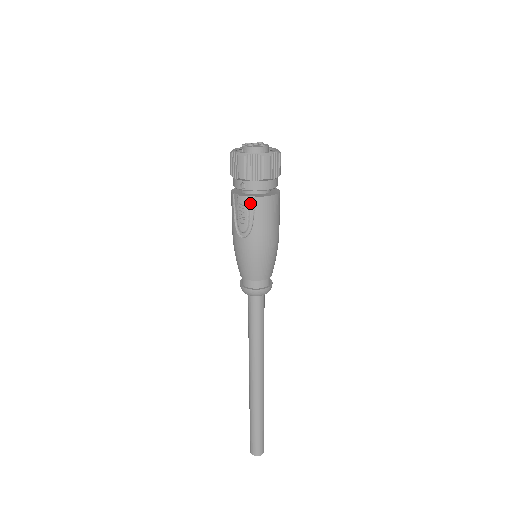
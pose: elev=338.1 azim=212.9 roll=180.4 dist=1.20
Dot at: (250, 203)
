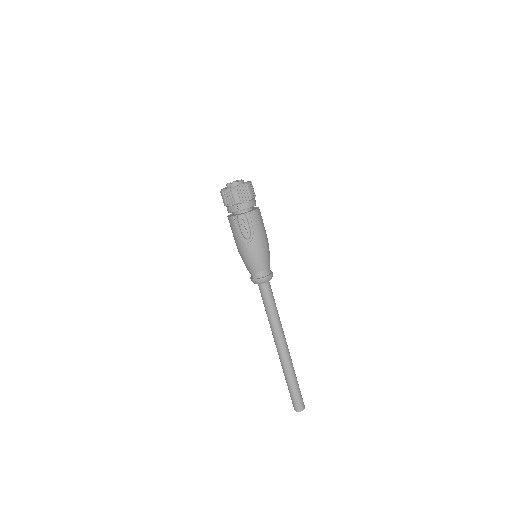
Dot at: (247, 217)
